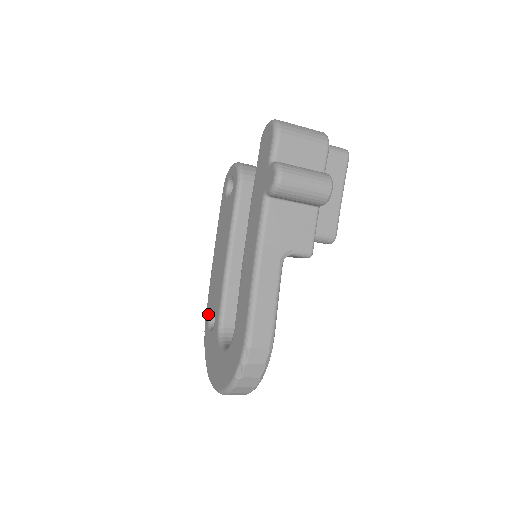
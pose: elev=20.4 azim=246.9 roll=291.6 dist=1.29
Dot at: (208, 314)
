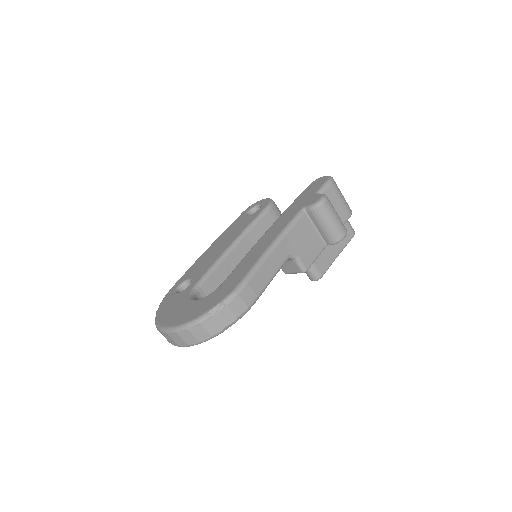
Dot at: (179, 283)
